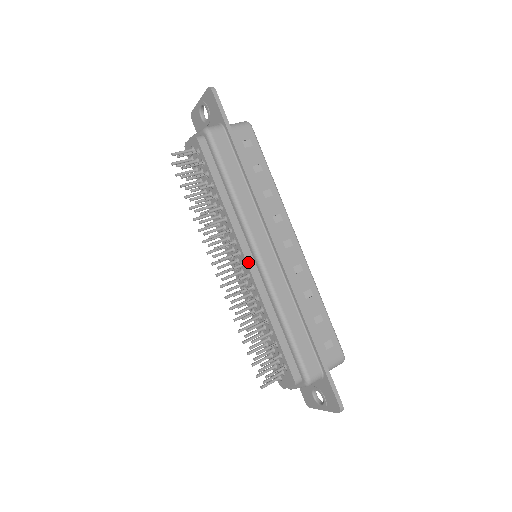
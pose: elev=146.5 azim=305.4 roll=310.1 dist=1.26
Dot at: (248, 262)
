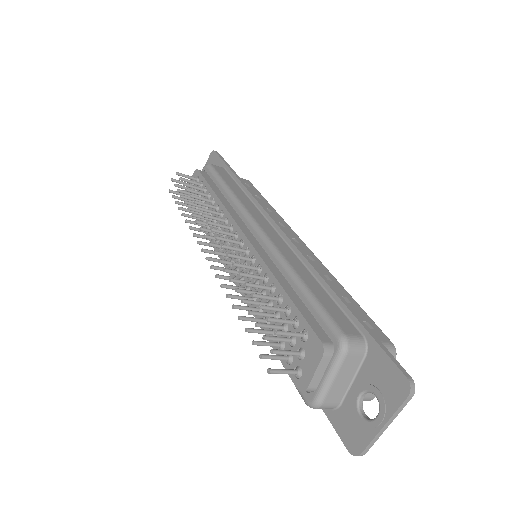
Dot at: (246, 236)
